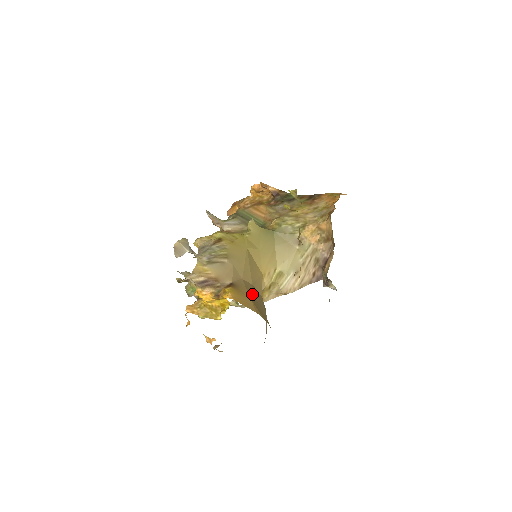
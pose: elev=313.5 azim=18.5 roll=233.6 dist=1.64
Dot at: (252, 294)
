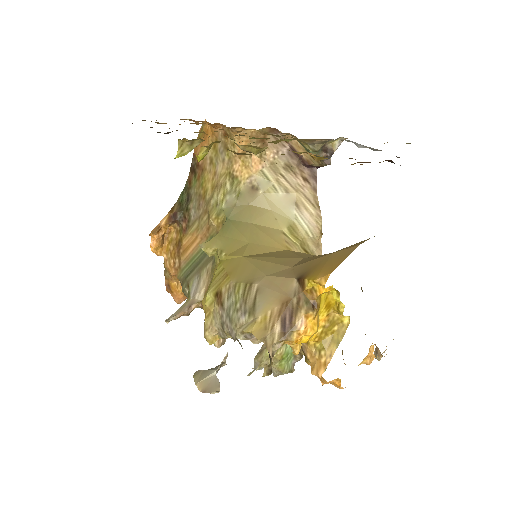
Dot at: occluded
